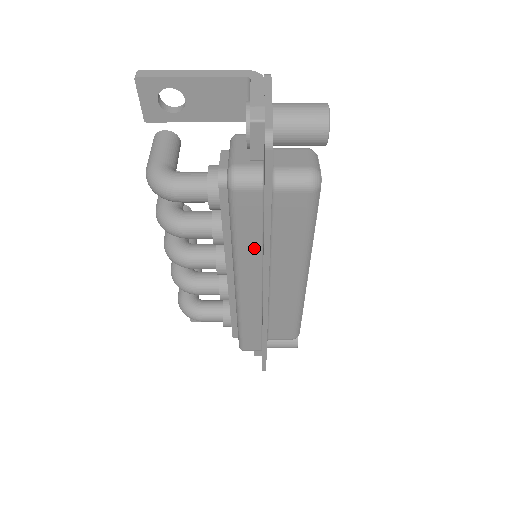
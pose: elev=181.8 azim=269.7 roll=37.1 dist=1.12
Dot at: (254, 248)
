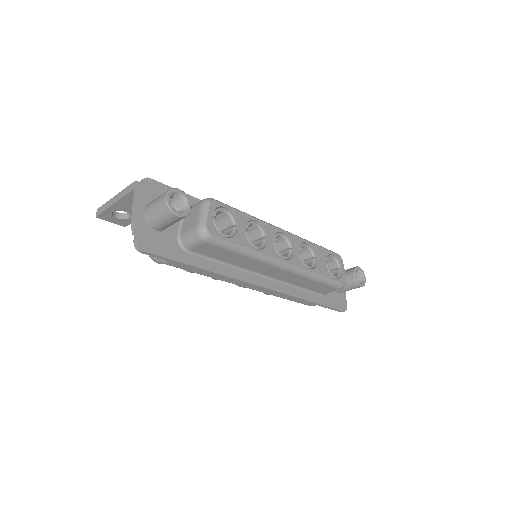
Dot at: occluded
